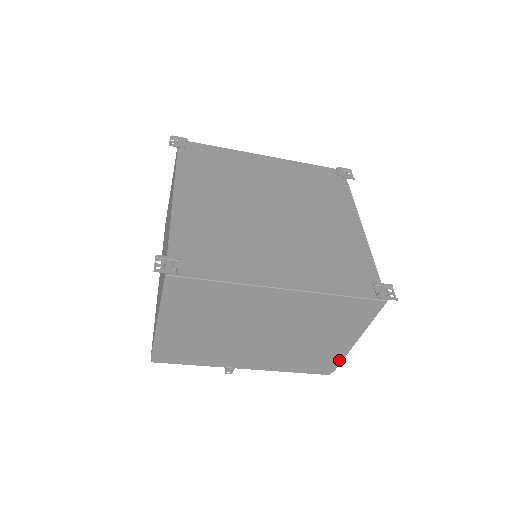
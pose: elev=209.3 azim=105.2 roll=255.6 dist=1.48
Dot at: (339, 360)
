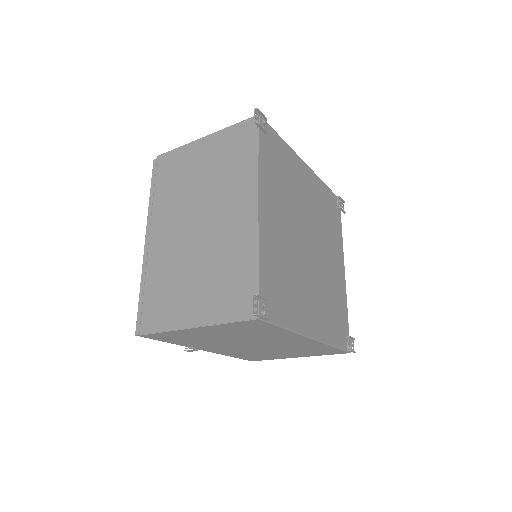
Dot at: (270, 359)
